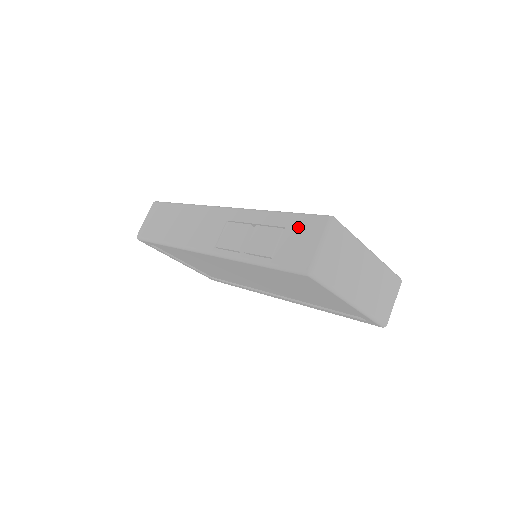
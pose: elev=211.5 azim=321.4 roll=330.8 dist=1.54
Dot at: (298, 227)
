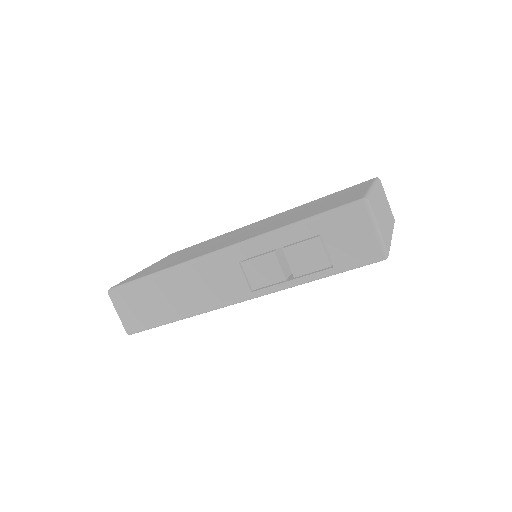
Dot at: (337, 227)
